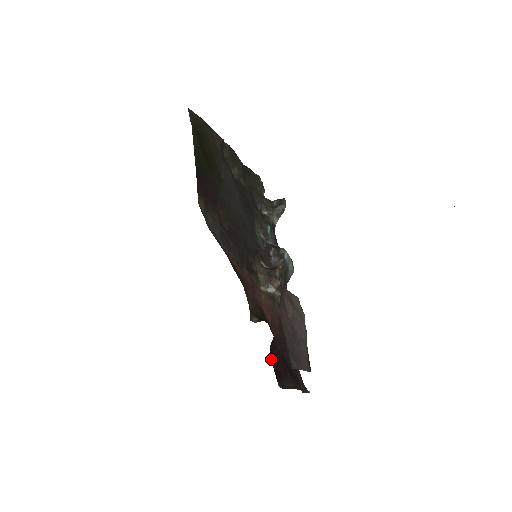
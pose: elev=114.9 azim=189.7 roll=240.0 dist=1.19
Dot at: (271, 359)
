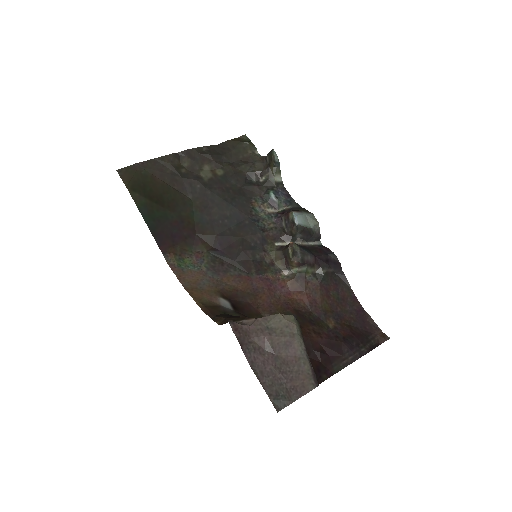
Dot at: (309, 356)
